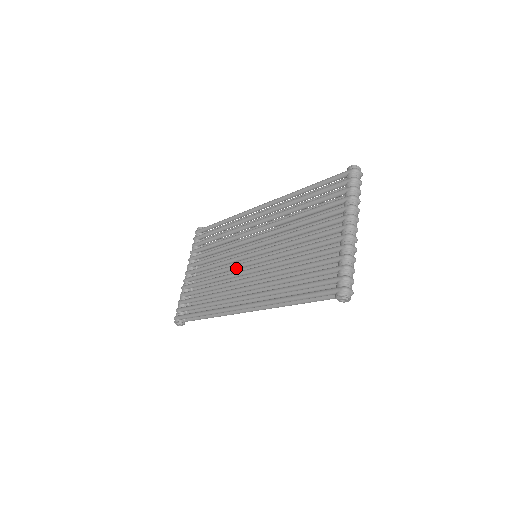
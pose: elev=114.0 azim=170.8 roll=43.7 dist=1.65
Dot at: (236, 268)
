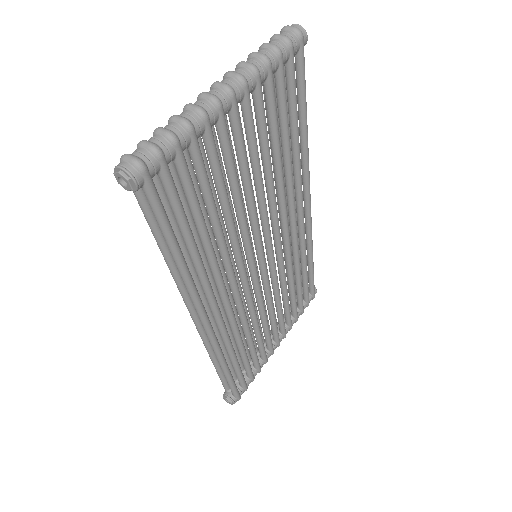
Dot at: occluded
